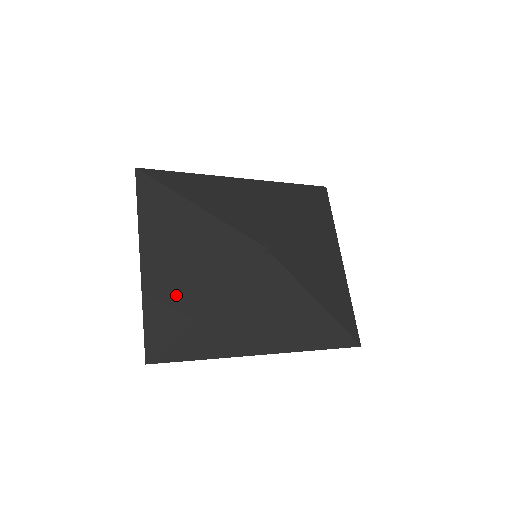
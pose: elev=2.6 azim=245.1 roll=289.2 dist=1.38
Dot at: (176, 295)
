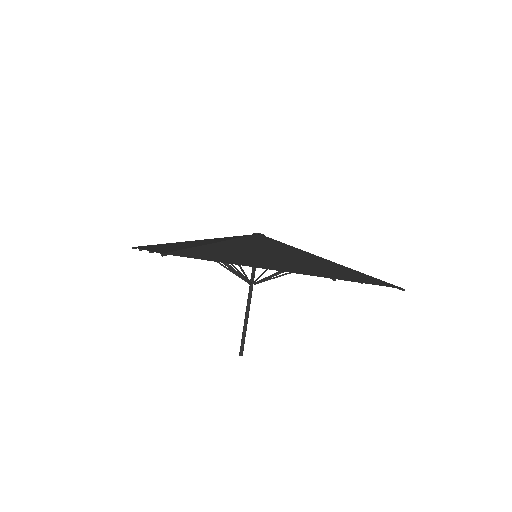
Dot at: (184, 246)
